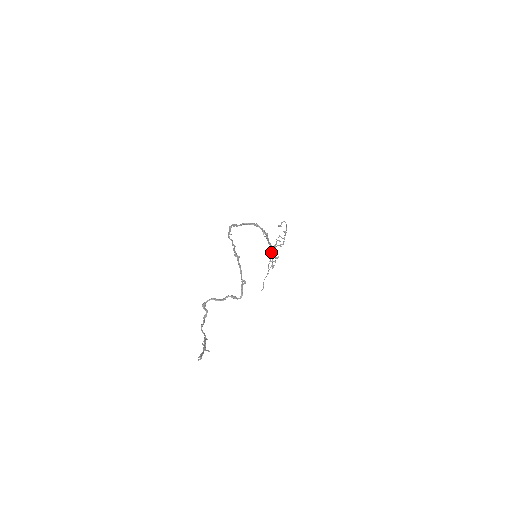
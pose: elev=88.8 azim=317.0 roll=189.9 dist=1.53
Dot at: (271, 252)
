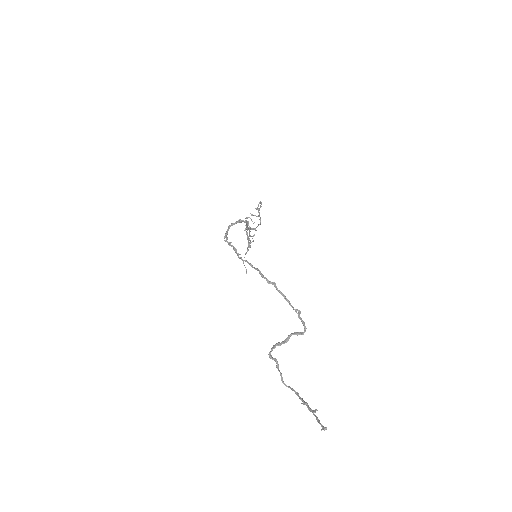
Dot at: (246, 233)
